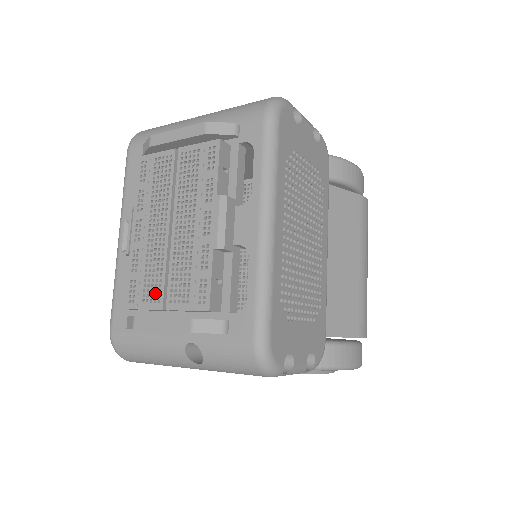
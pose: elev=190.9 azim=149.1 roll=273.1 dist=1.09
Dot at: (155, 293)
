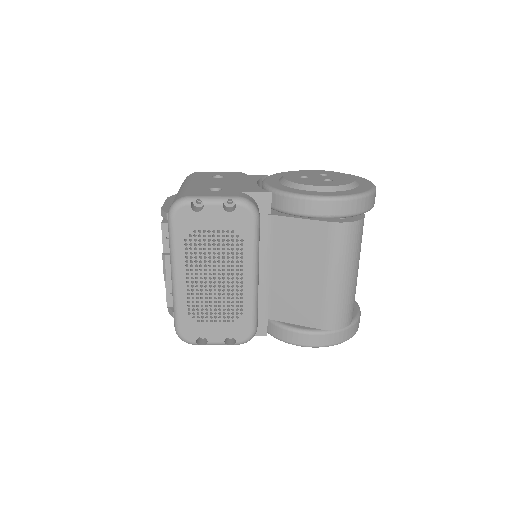
Dot at: occluded
